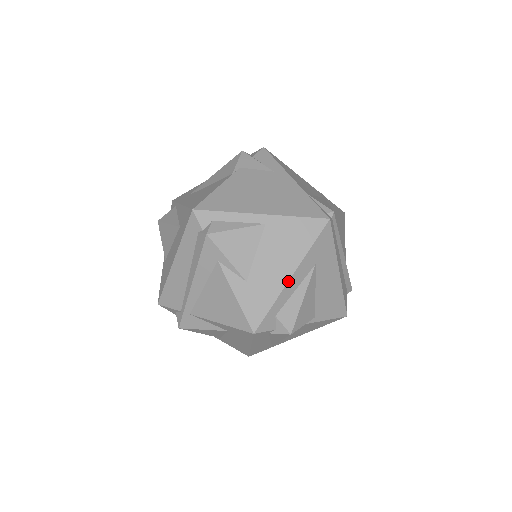
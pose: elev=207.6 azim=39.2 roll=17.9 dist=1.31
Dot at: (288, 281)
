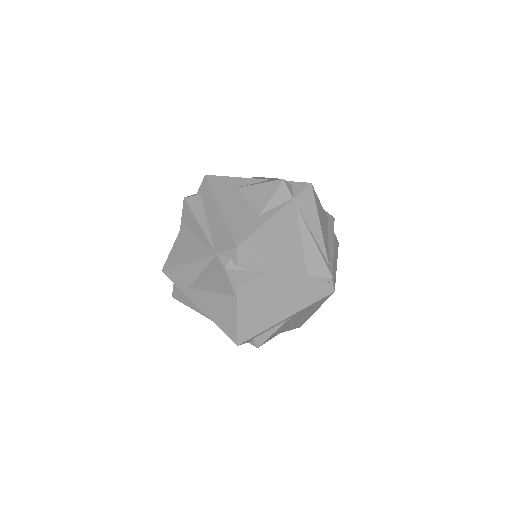
Dot at: occluded
